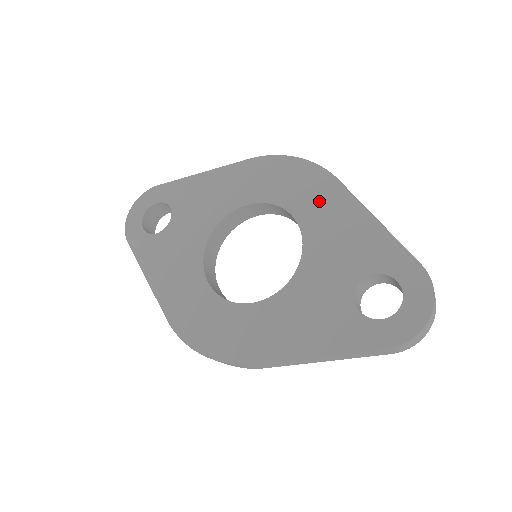
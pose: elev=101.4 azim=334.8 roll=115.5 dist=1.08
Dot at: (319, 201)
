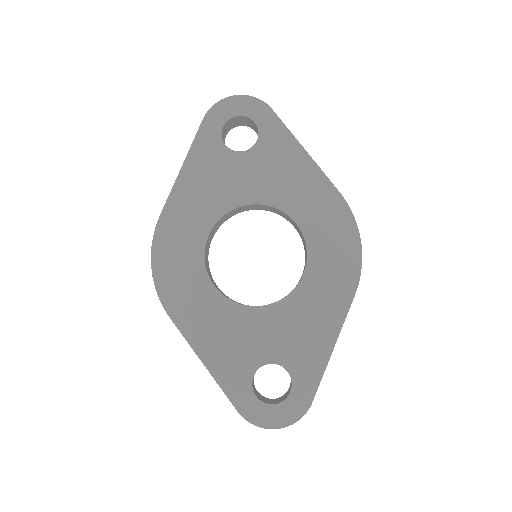
Dot at: (328, 289)
